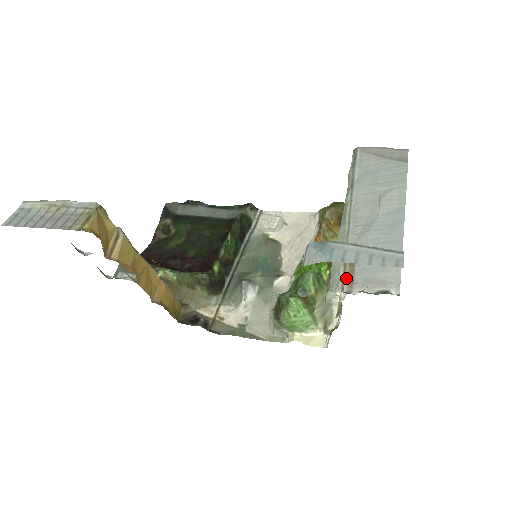
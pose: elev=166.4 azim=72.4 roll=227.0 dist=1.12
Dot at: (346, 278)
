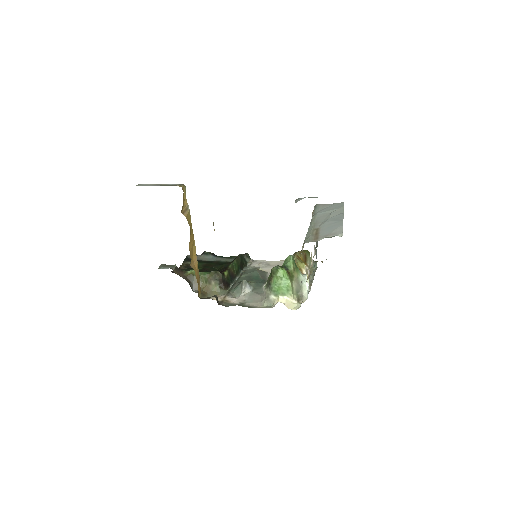
Dot at: (314, 238)
